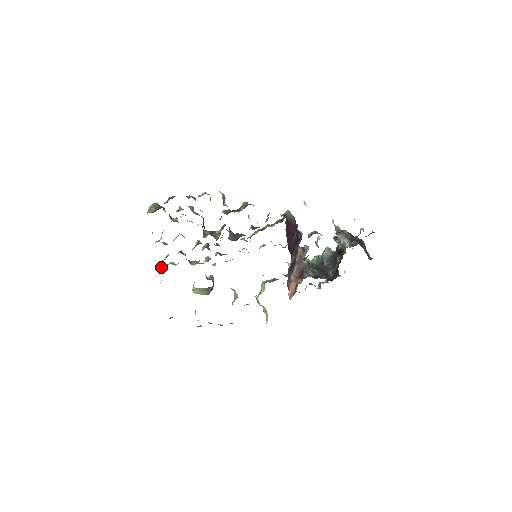
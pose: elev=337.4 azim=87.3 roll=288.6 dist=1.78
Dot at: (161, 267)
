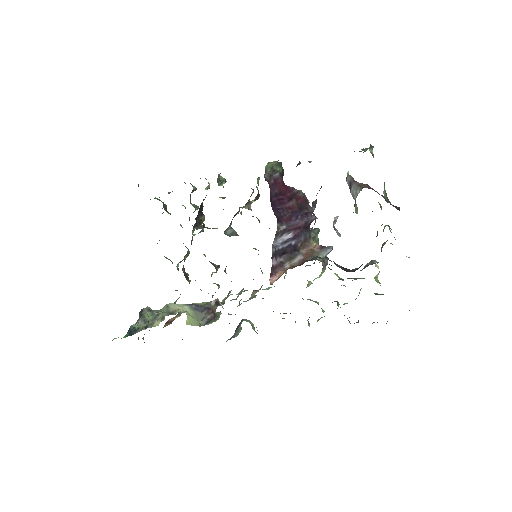
Dot at: occluded
